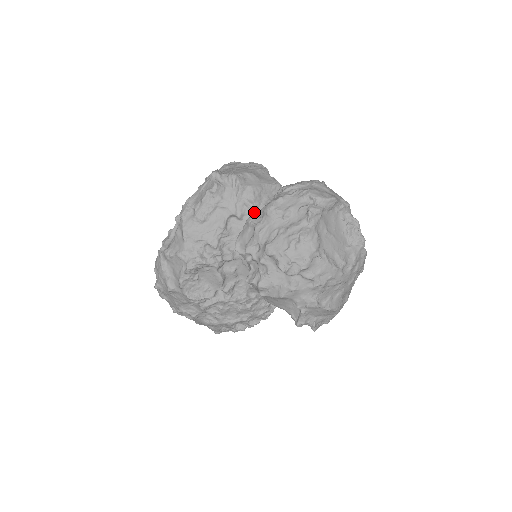
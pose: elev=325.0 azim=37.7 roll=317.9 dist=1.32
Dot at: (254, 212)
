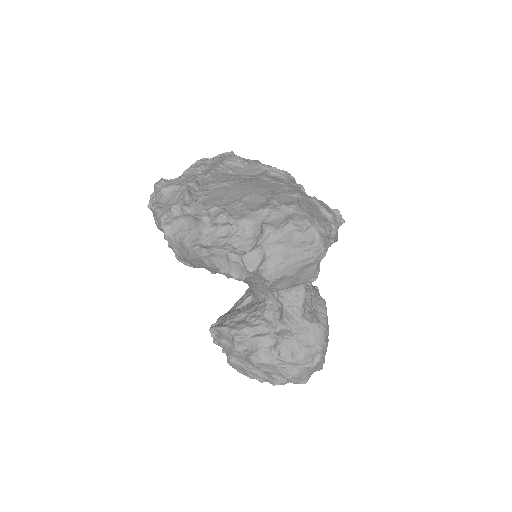
Dot at: occluded
